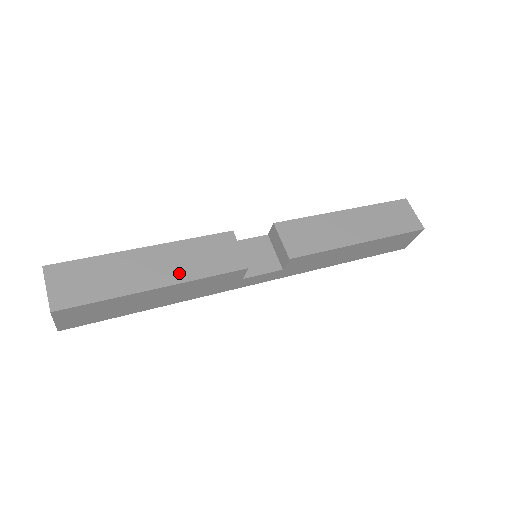
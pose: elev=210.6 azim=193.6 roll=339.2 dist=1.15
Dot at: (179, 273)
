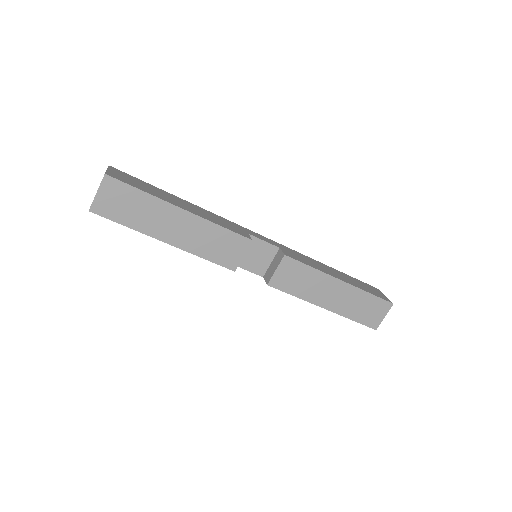
Dot at: (189, 243)
